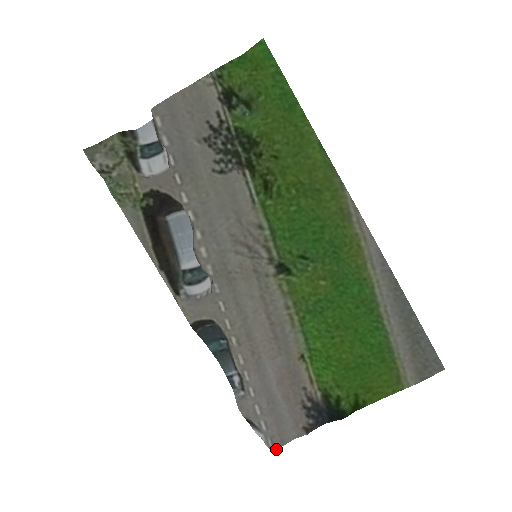
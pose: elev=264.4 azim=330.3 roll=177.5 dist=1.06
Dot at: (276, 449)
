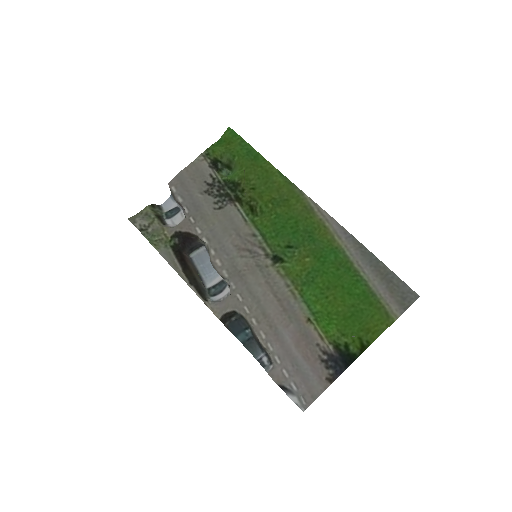
Dot at: occluded
